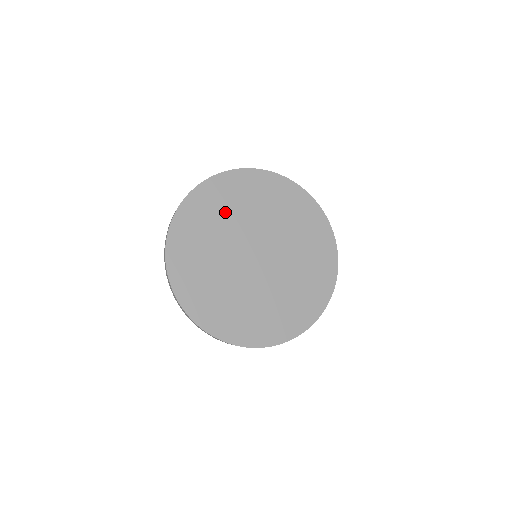
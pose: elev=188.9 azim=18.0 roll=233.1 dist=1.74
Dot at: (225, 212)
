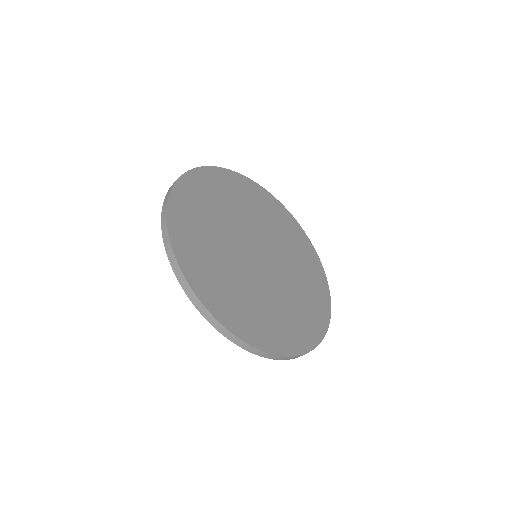
Dot at: (245, 204)
